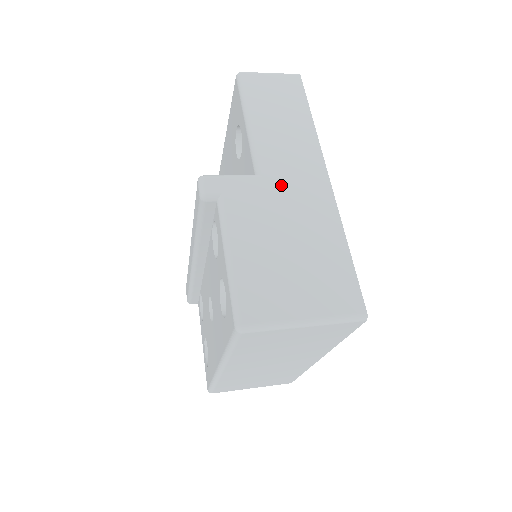
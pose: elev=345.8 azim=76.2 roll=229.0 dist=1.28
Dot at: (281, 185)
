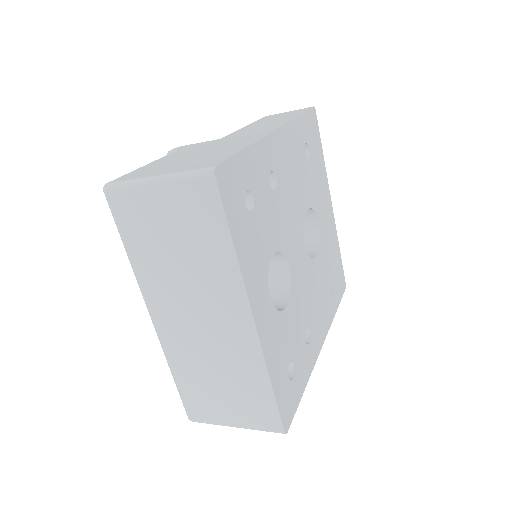
Dot at: (230, 138)
